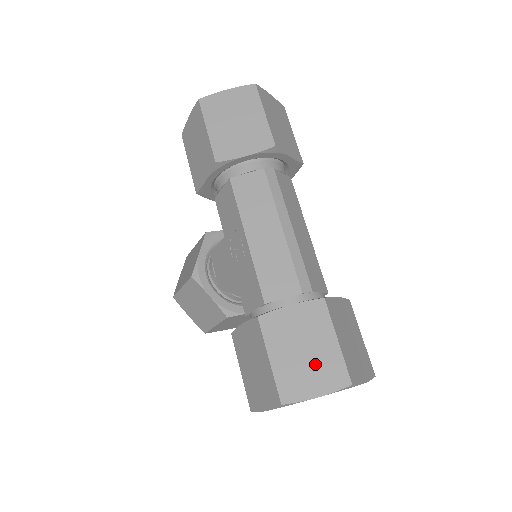
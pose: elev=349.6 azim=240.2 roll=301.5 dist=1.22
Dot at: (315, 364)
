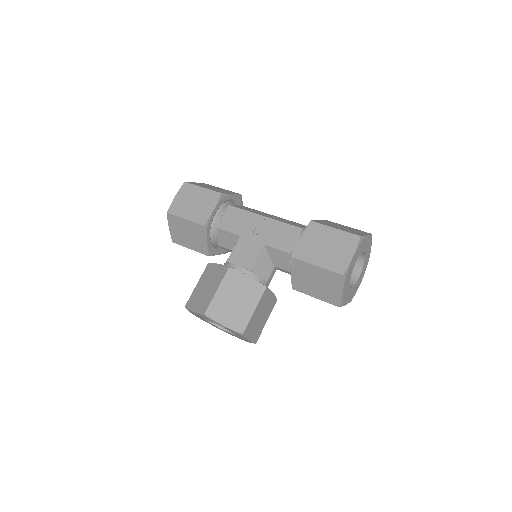
Dot at: (352, 230)
